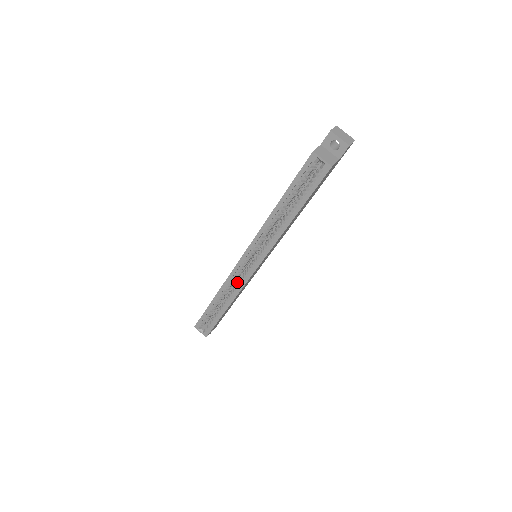
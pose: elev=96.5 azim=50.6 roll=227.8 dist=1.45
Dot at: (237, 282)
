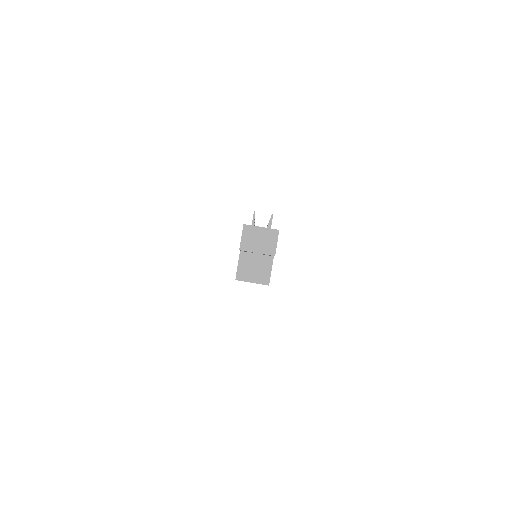
Dot at: occluded
